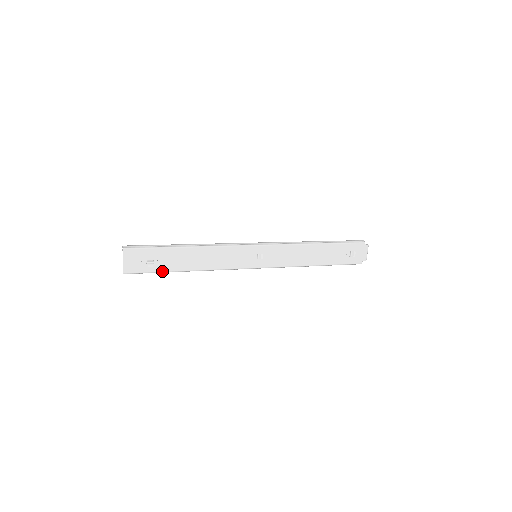
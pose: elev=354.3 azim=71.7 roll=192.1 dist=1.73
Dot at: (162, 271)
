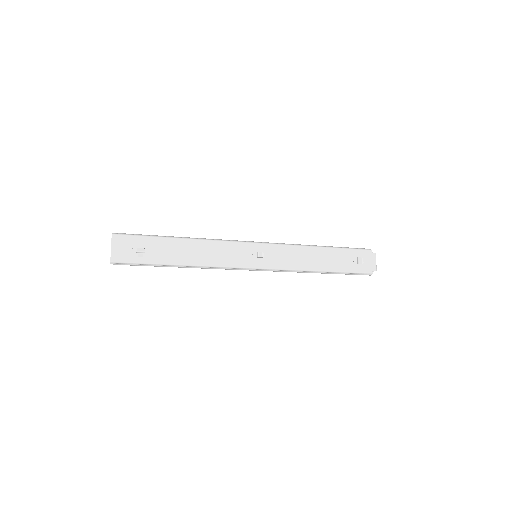
Dot at: (153, 263)
